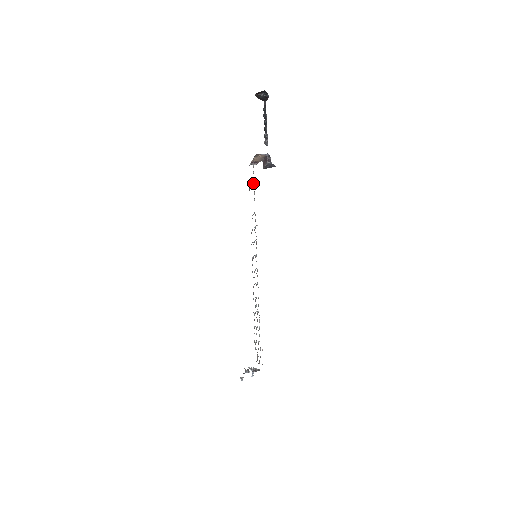
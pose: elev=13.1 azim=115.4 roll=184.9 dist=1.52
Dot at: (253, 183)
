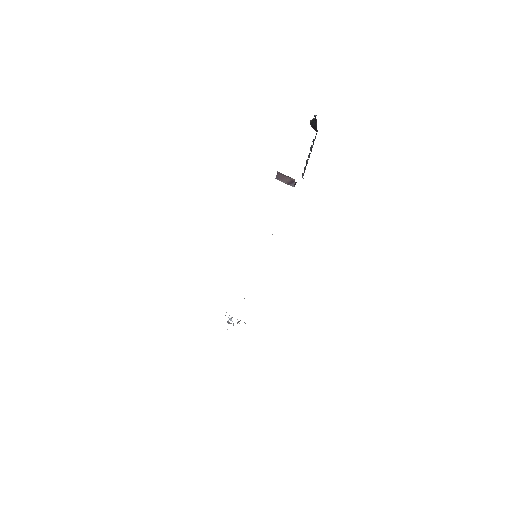
Dot at: occluded
